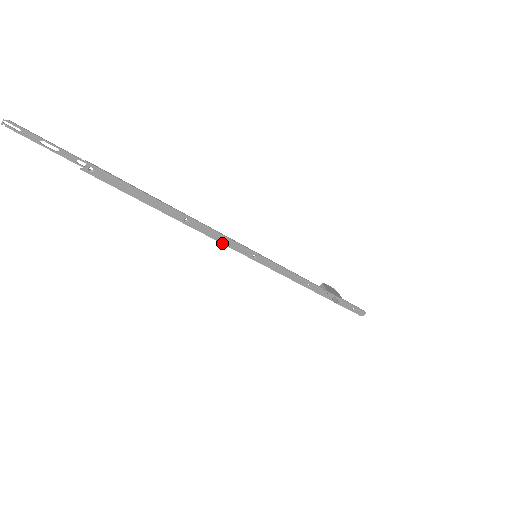
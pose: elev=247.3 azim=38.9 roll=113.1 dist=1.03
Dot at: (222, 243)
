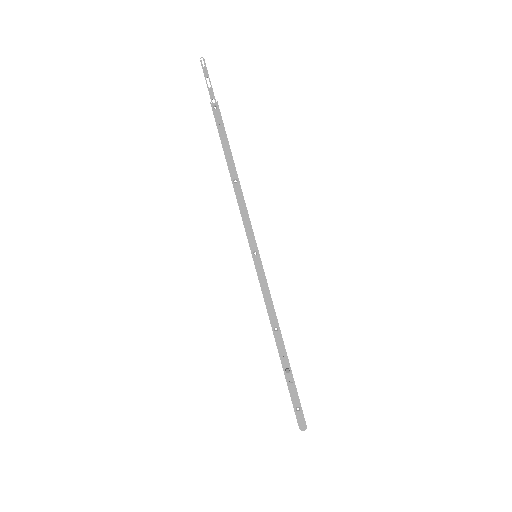
Dot at: (243, 220)
